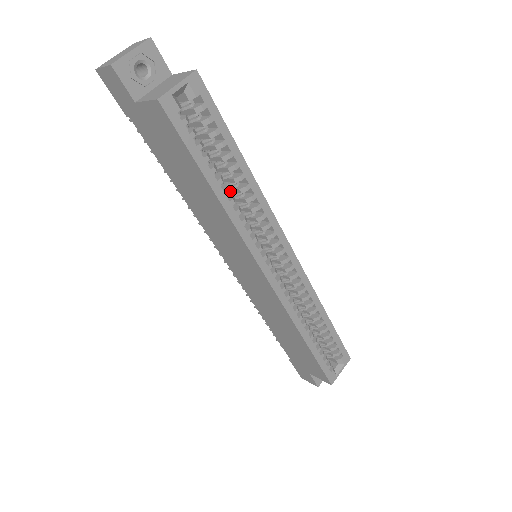
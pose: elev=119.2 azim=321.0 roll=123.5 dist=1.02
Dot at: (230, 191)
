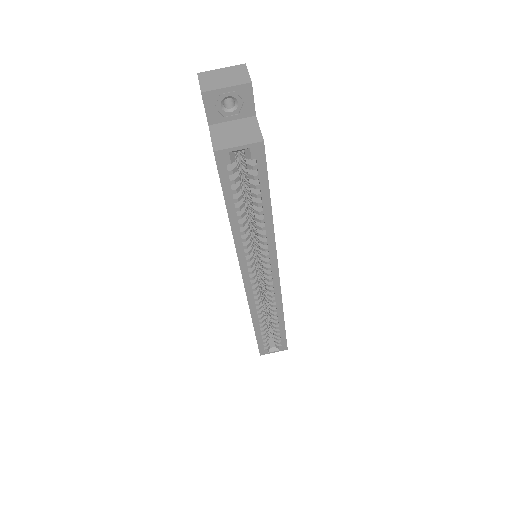
Dot at: occluded
